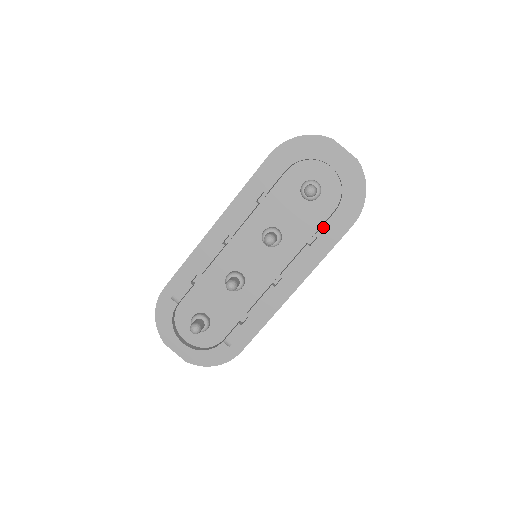
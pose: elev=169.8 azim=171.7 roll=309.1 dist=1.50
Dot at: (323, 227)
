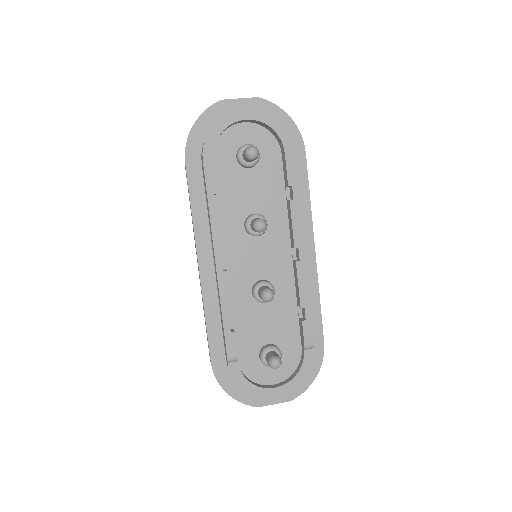
Dot at: (288, 174)
